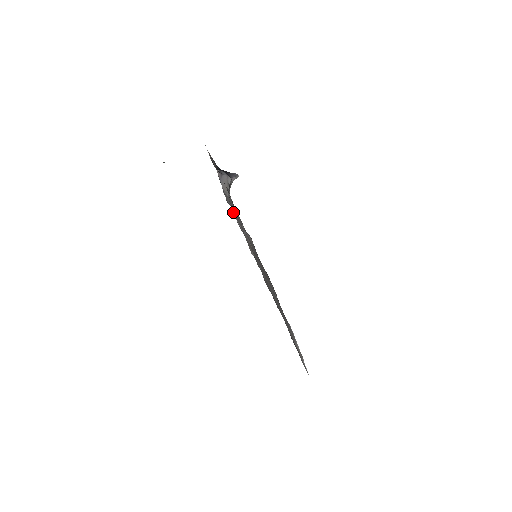
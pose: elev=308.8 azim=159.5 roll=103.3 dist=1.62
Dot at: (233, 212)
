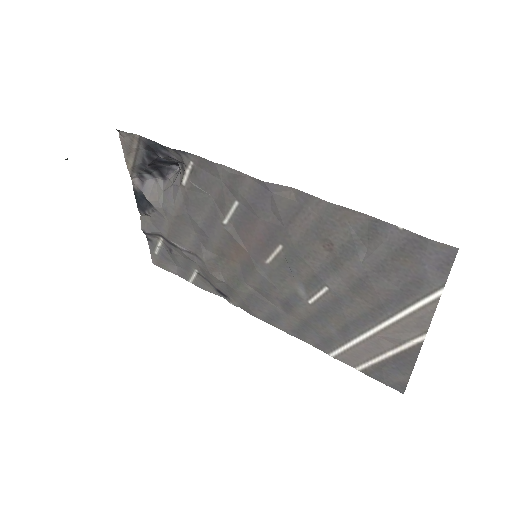
Dot at: (168, 235)
